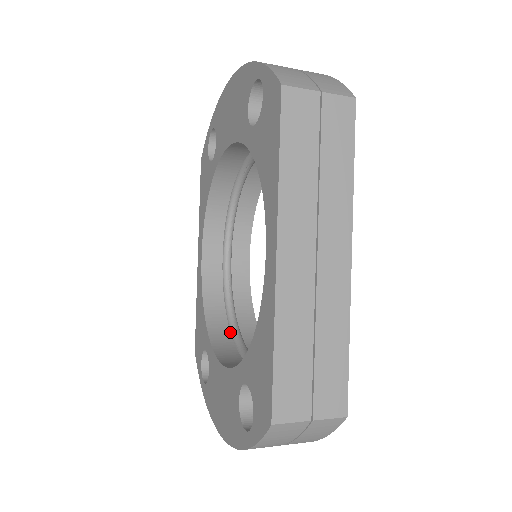
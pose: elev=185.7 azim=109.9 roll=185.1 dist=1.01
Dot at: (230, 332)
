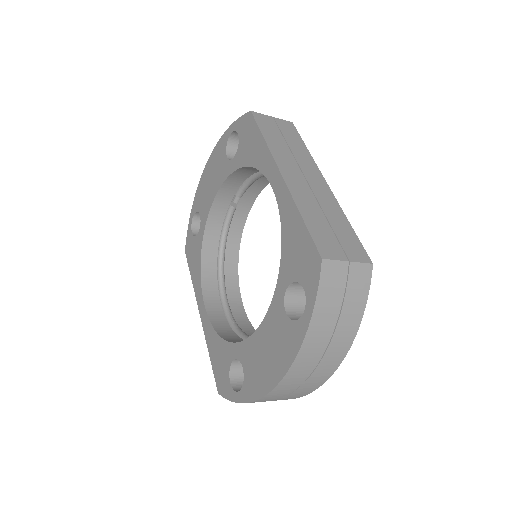
Dot at: occluded
